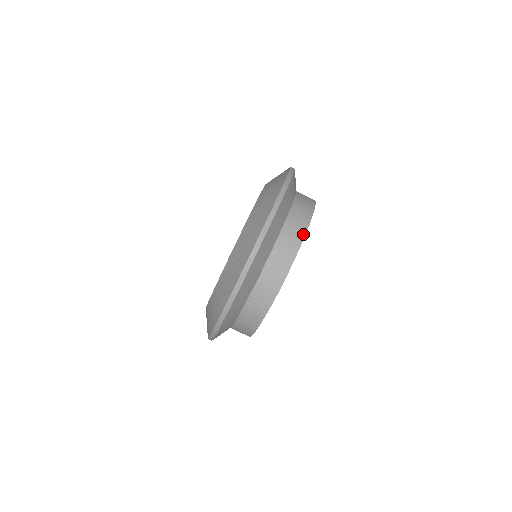
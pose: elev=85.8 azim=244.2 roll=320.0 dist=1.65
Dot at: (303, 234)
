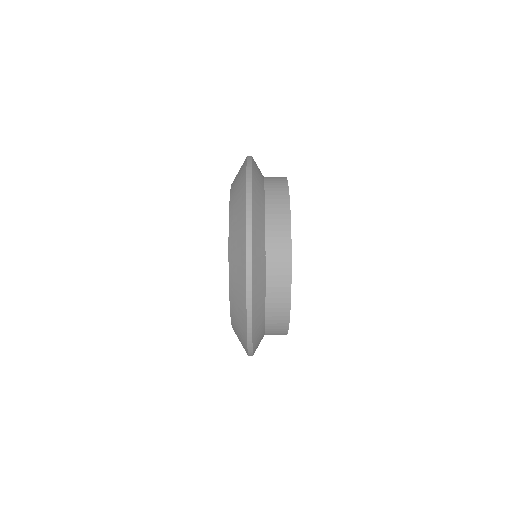
Dot at: (285, 178)
